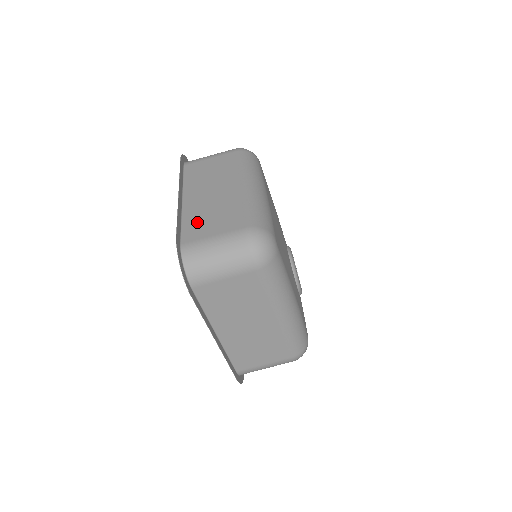
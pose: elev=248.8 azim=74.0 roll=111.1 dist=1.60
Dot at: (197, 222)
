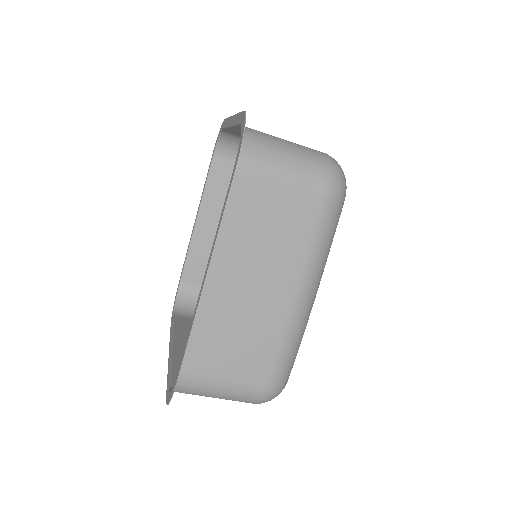
Dot at: occluded
